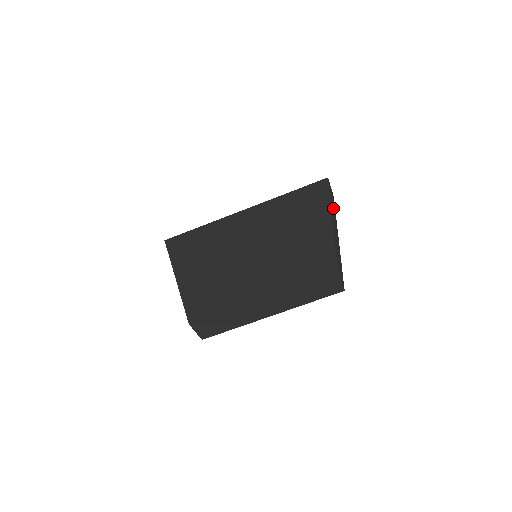
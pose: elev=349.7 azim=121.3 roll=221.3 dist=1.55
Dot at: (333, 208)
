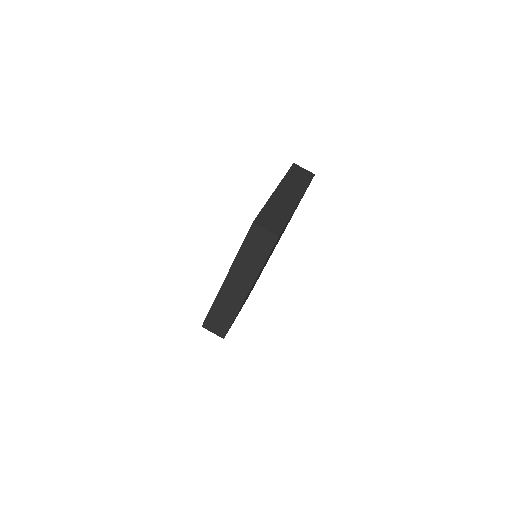
Dot at: (297, 182)
